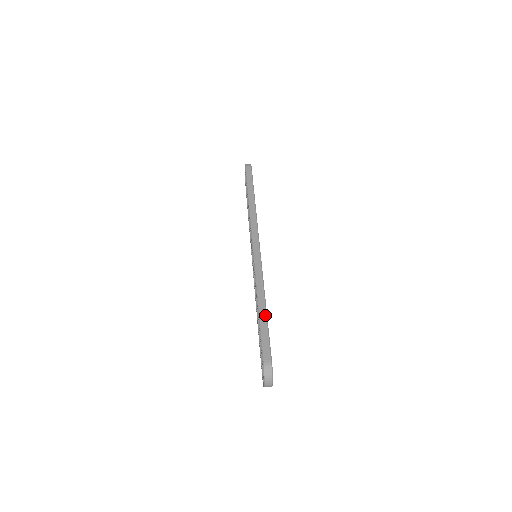
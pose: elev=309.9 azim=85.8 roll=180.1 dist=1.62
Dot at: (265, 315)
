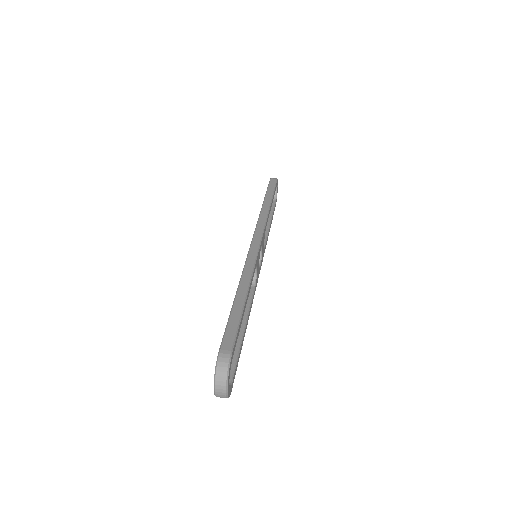
Dot at: (242, 303)
